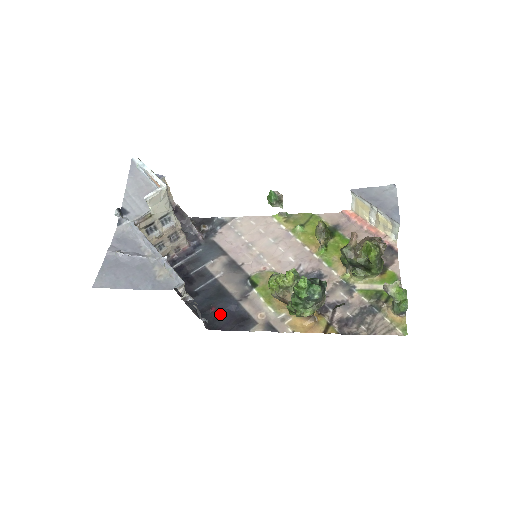
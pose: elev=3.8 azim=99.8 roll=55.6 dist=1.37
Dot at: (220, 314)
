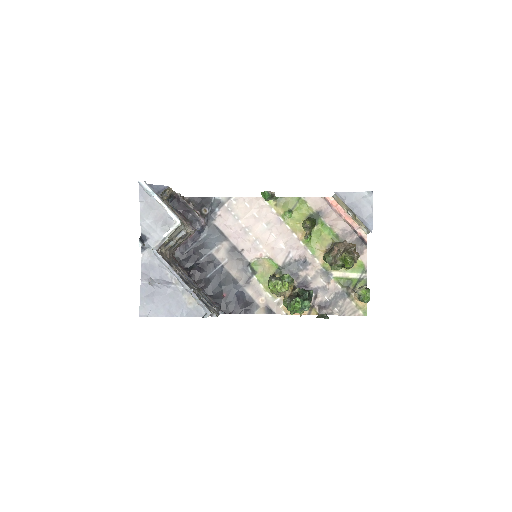
Dot at: (230, 299)
